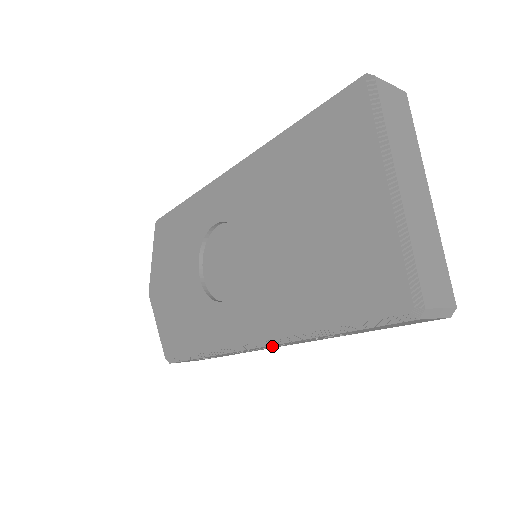
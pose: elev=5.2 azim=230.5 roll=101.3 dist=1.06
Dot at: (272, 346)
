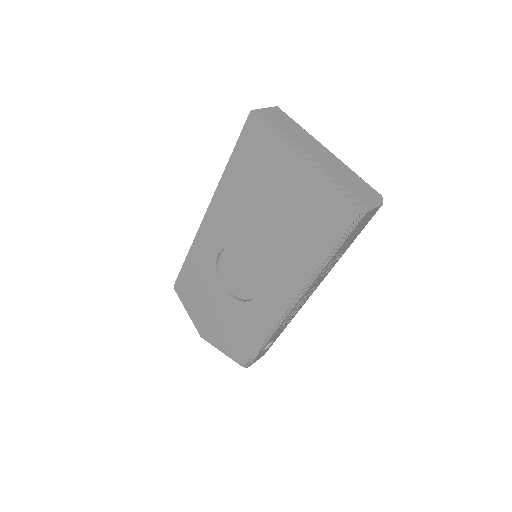
Dot at: (304, 298)
